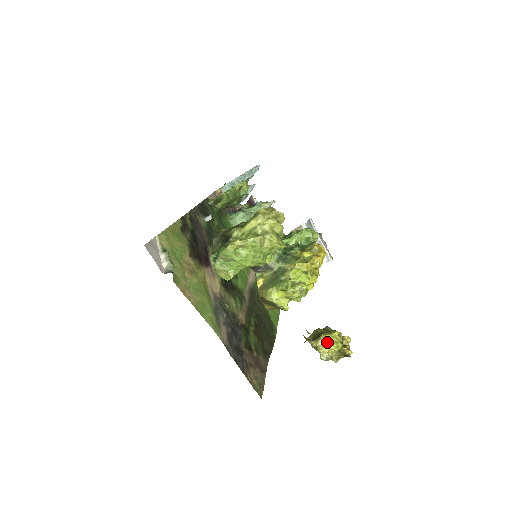
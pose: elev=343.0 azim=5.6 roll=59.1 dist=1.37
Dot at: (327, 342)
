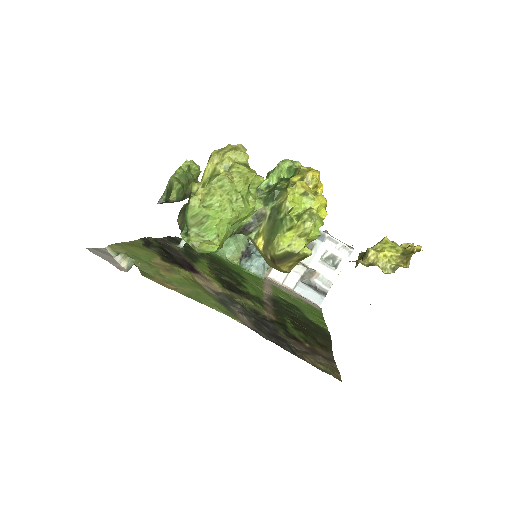
Dot at: (380, 251)
